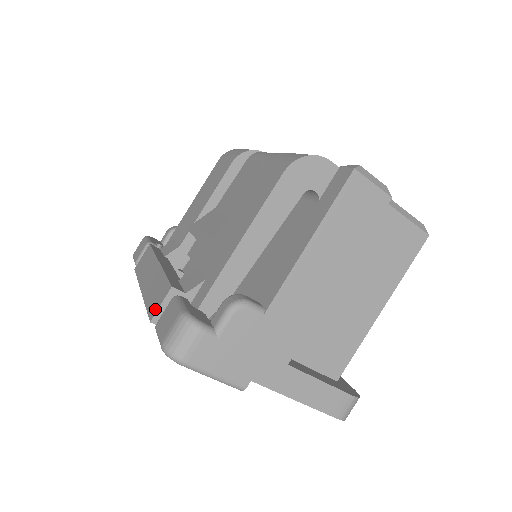
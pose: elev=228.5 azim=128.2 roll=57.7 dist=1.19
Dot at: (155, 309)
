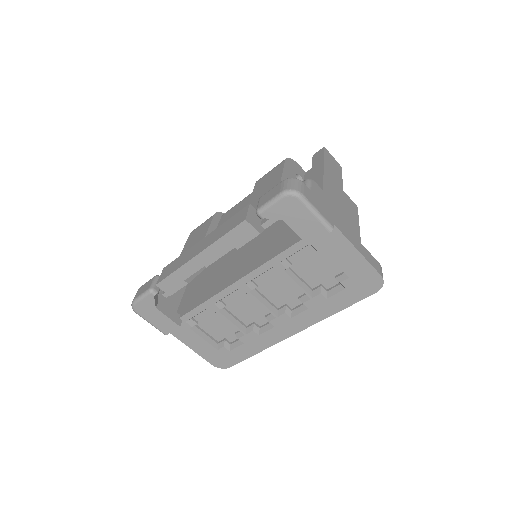
Dot at: (243, 217)
